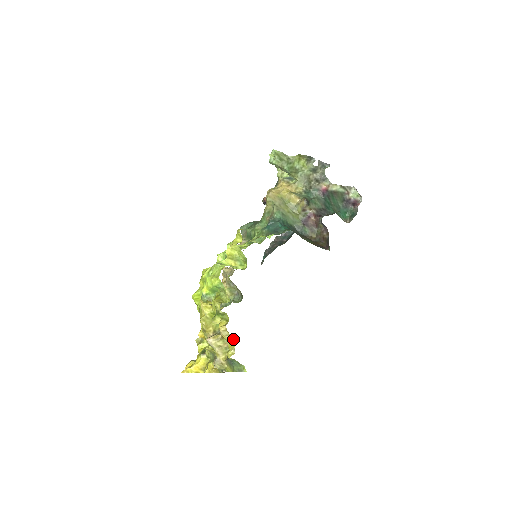
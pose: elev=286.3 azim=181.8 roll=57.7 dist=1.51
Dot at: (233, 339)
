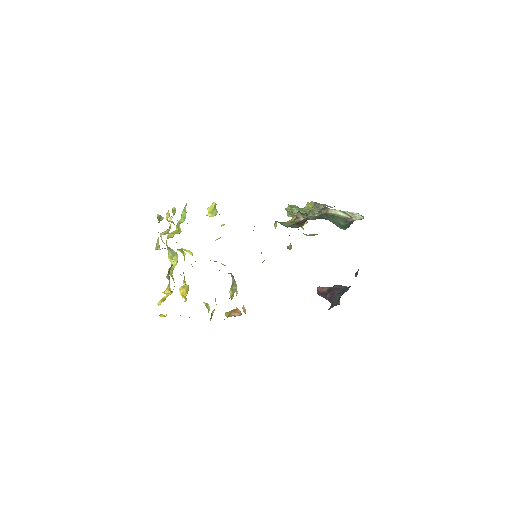
Dot at: occluded
